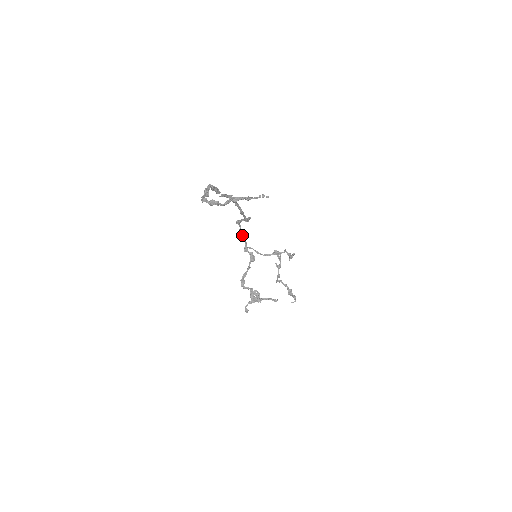
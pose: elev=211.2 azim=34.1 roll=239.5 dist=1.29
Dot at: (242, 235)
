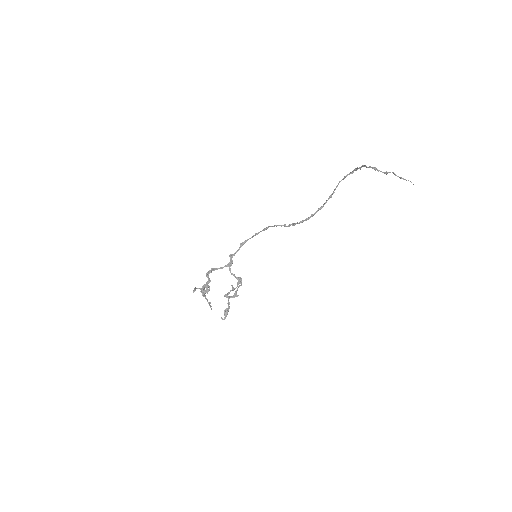
Dot at: (243, 244)
